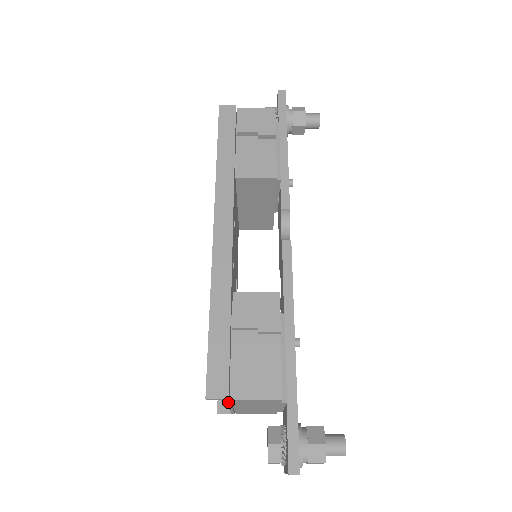
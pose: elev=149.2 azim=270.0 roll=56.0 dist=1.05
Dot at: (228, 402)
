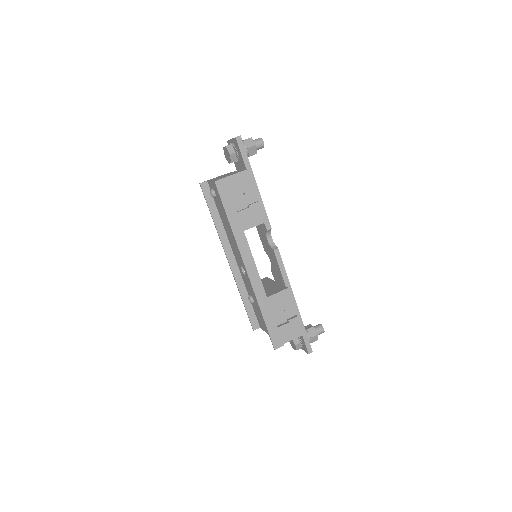
Dot at: occluded
